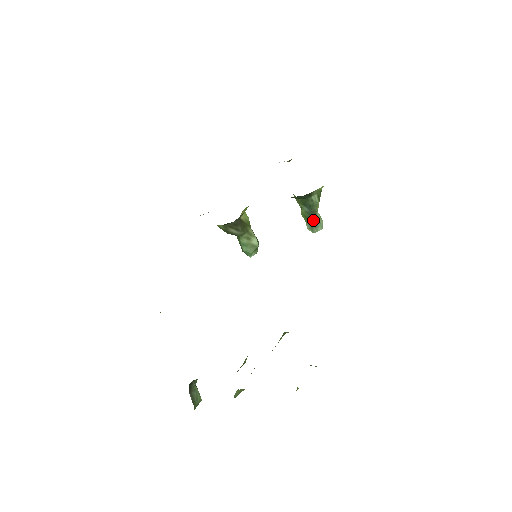
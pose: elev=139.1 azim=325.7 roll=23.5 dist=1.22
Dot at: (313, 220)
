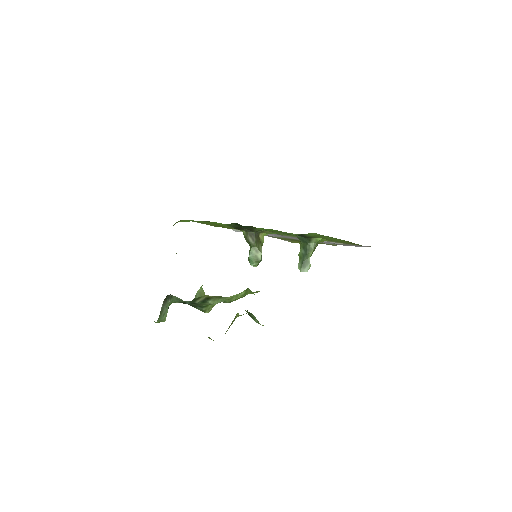
Dot at: (304, 261)
